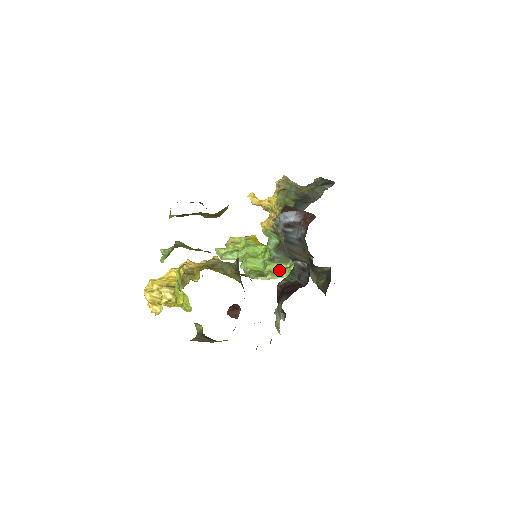
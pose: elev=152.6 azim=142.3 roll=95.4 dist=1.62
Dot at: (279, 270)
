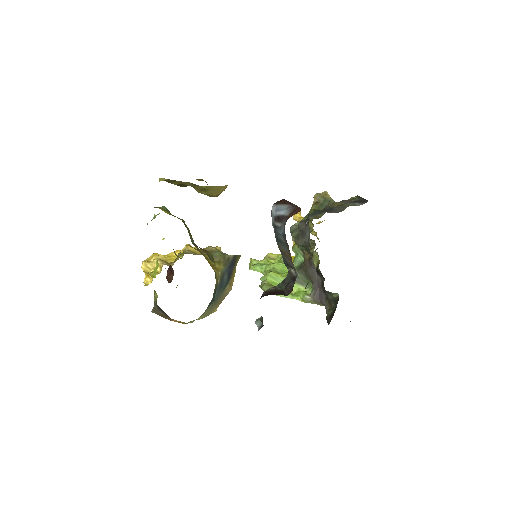
Dot at: (296, 291)
